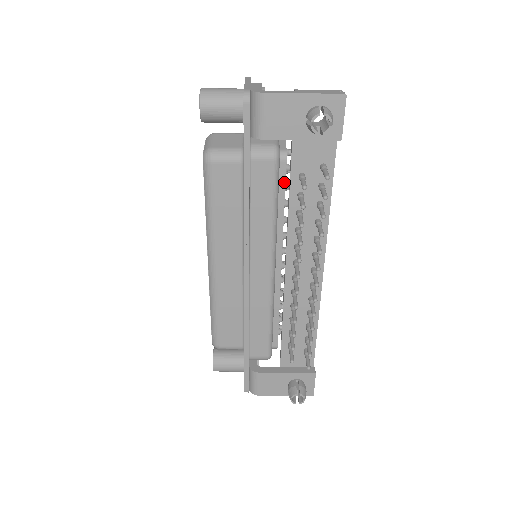
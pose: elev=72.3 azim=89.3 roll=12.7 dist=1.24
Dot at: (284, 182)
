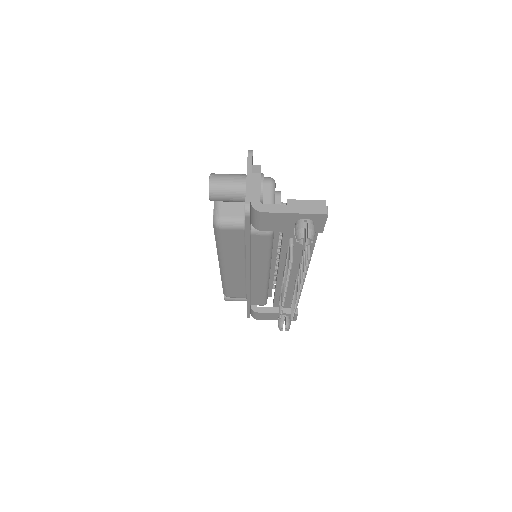
Dot at: (278, 236)
